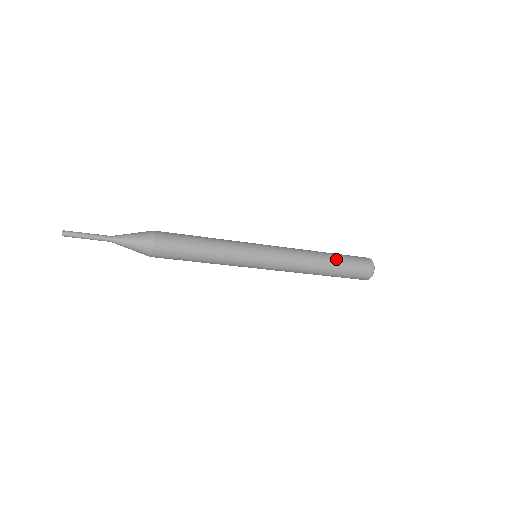
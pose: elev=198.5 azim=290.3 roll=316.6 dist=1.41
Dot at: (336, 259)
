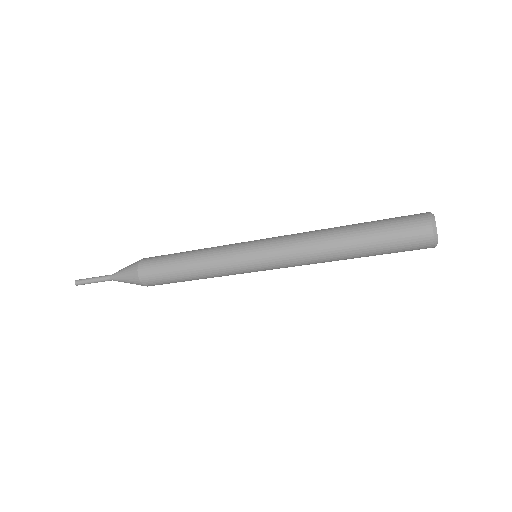
Dot at: (362, 233)
